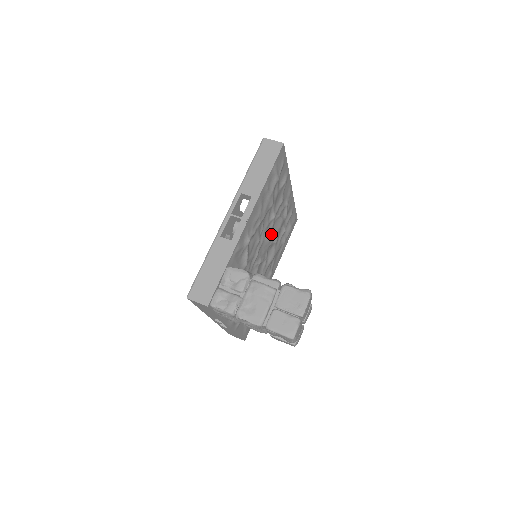
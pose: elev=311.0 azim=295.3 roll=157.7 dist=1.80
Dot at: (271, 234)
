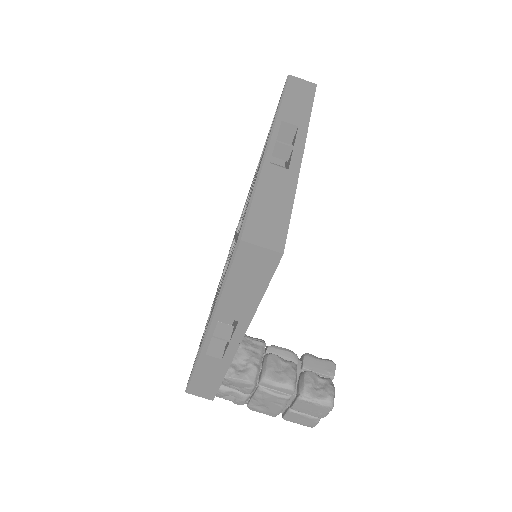
Dot at: occluded
